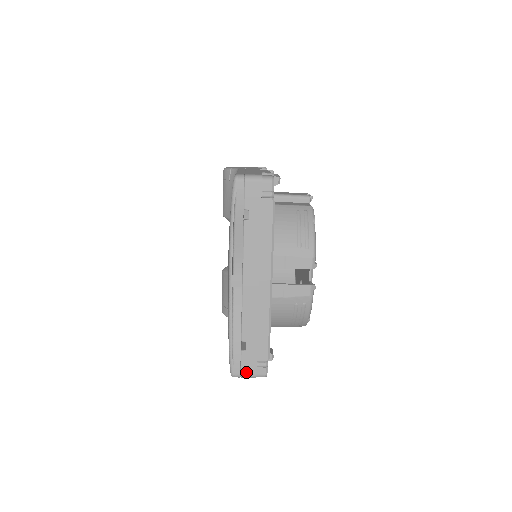
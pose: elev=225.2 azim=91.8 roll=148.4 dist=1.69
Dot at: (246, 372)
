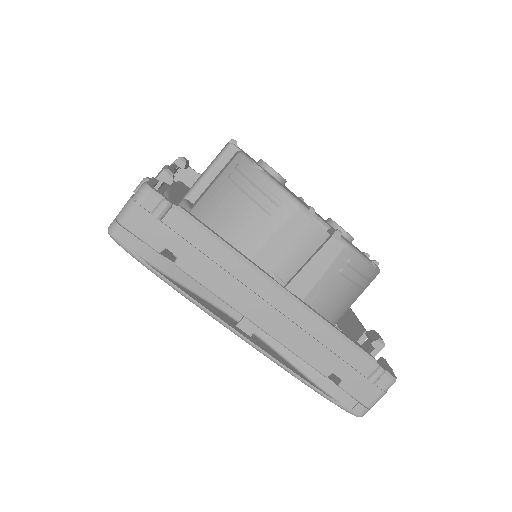
Dot at: (369, 400)
